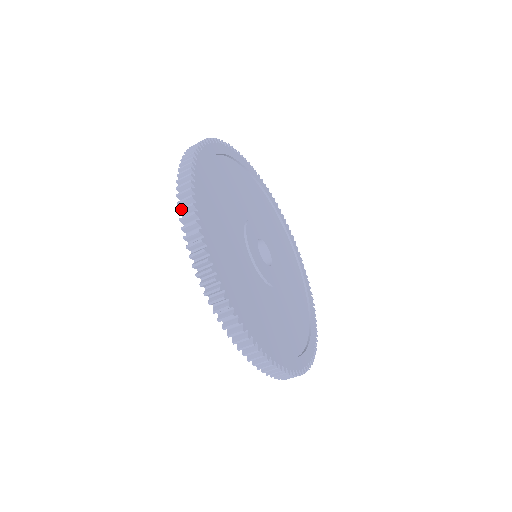
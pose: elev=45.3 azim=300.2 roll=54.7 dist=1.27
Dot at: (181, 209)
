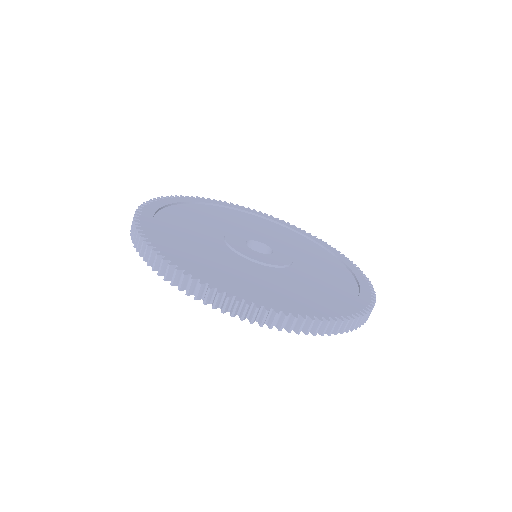
Dot at: (131, 235)
